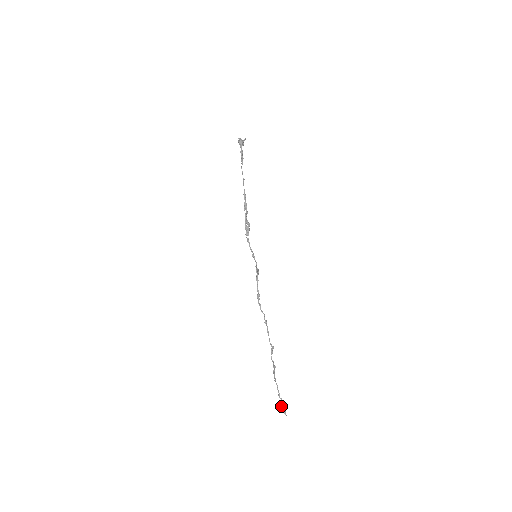
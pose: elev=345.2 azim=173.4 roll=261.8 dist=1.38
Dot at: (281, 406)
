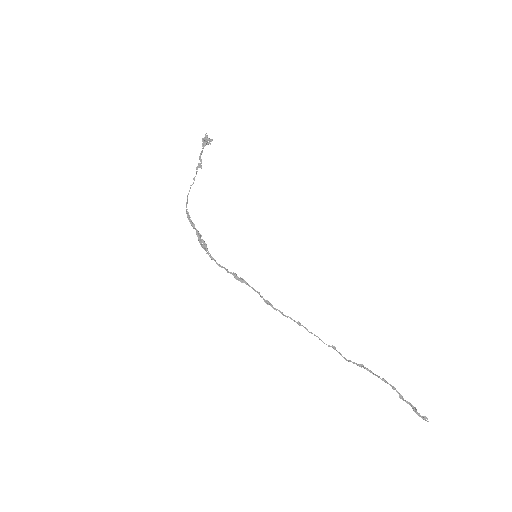
Dot at: (413, 410)
